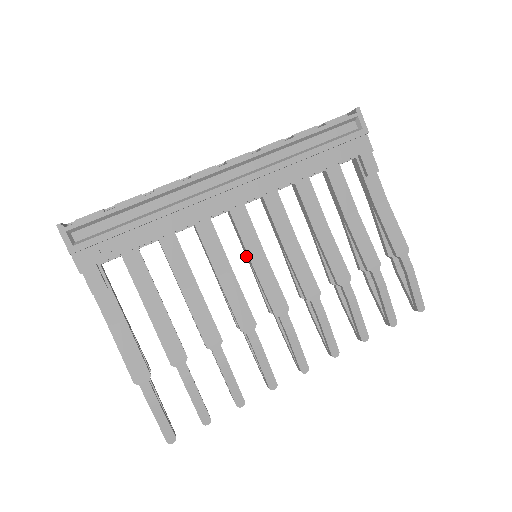
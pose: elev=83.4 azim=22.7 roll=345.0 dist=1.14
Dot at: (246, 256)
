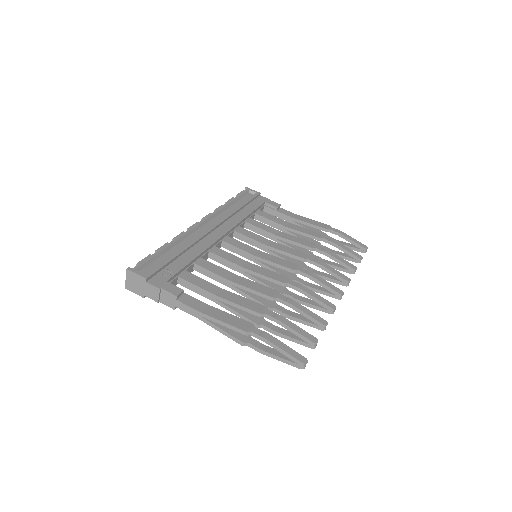
Dot at: (250, 260)
